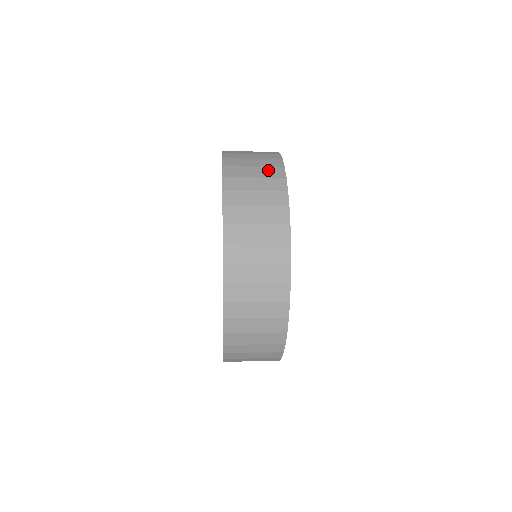
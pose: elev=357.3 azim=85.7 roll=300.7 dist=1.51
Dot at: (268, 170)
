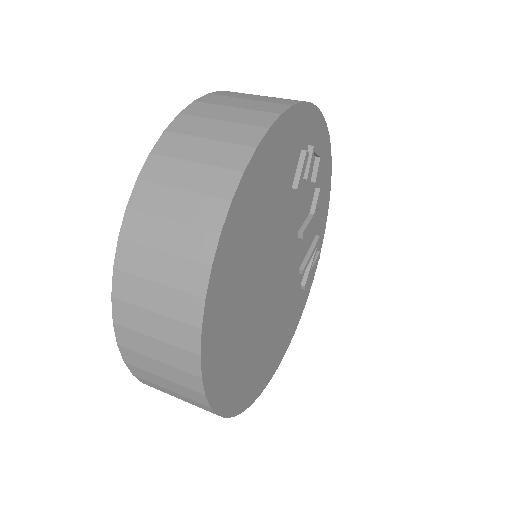
Dot at: (225, 150)
